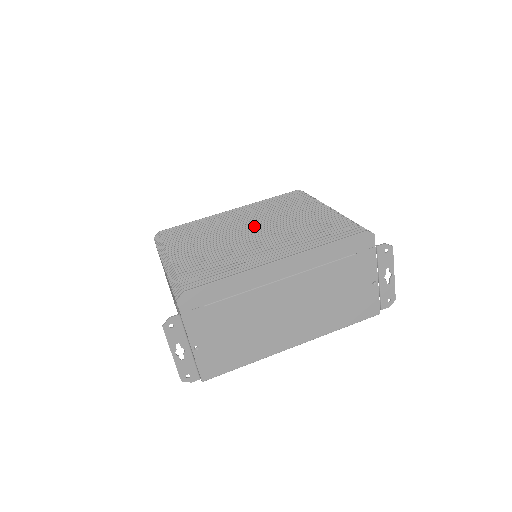
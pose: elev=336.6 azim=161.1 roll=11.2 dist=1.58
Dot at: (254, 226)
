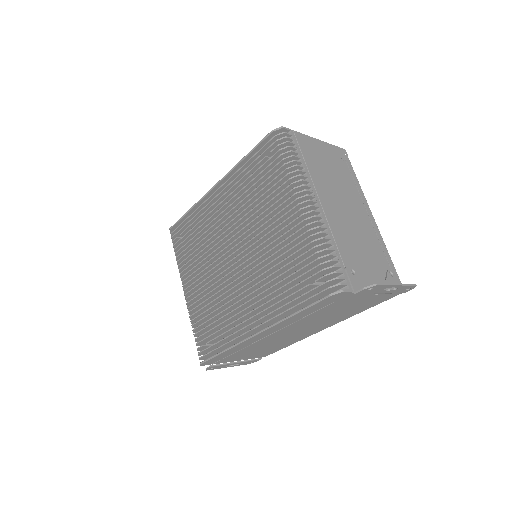
Dot at: (235, 241)
